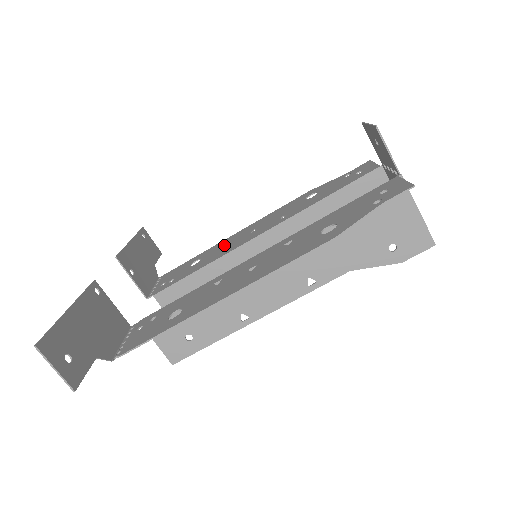
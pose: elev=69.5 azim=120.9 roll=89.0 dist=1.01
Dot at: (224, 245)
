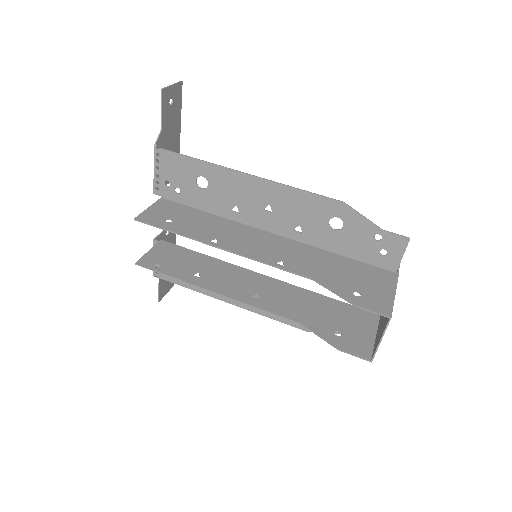
Dot at: occluded
